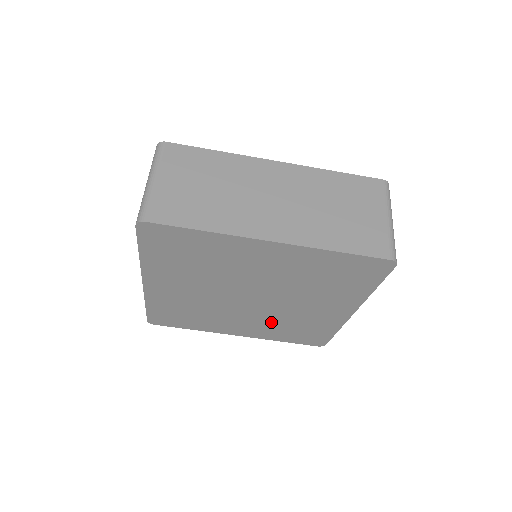
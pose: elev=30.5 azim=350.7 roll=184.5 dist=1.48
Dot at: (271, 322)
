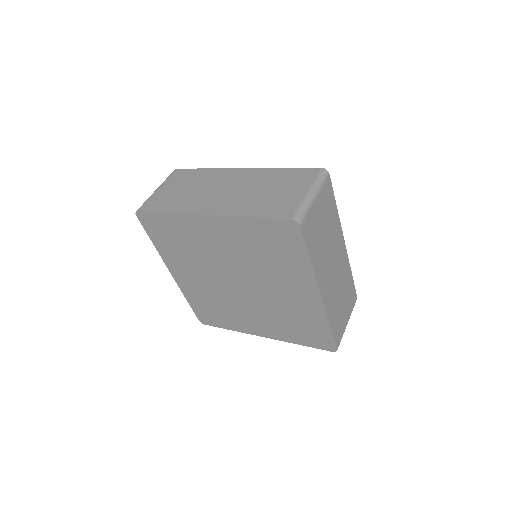
Dot at: (212, 294)
